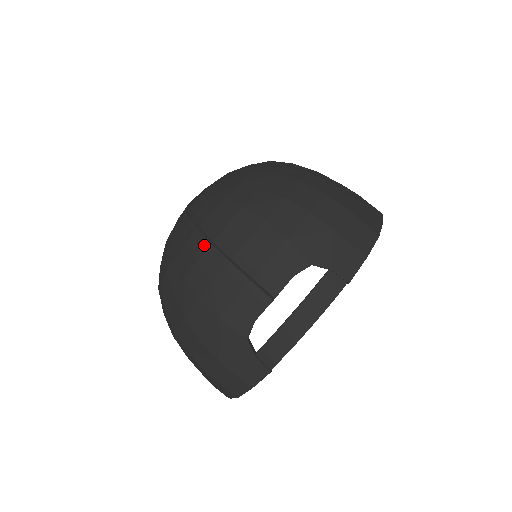
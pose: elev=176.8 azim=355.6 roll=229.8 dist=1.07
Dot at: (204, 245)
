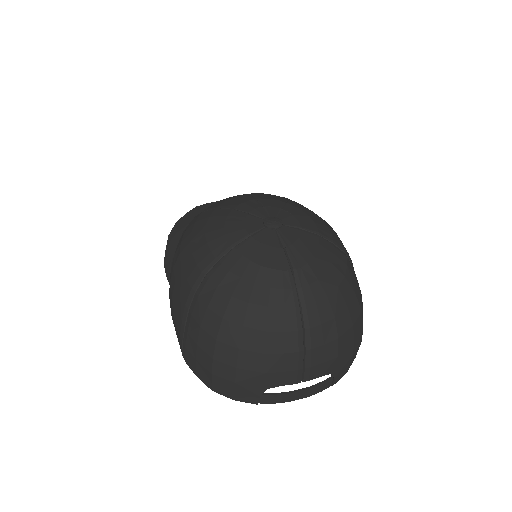
Dot at: (298, 326)
